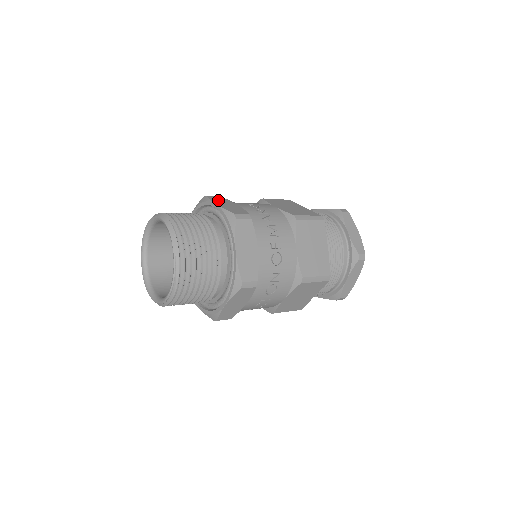
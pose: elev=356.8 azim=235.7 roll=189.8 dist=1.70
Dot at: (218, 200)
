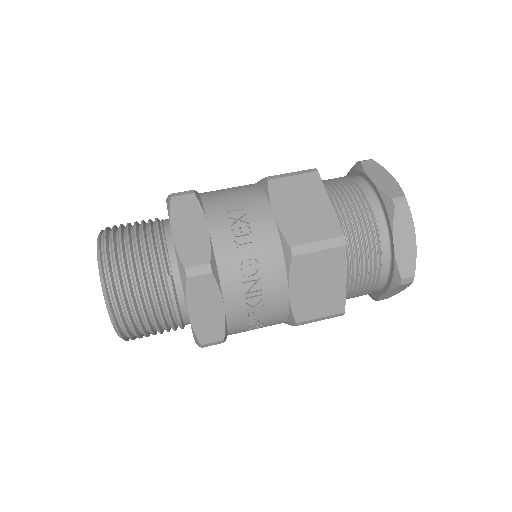
Dot at: (199, 297)
